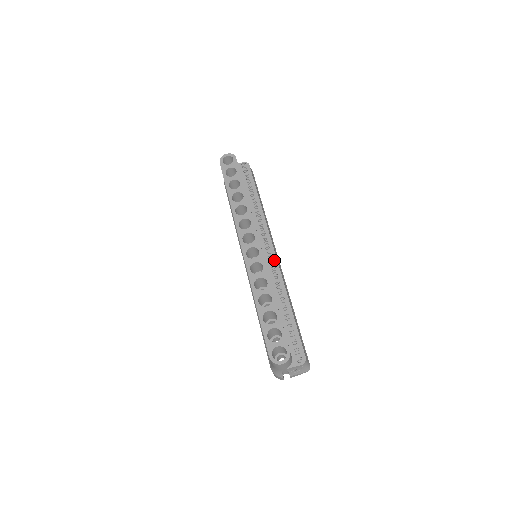
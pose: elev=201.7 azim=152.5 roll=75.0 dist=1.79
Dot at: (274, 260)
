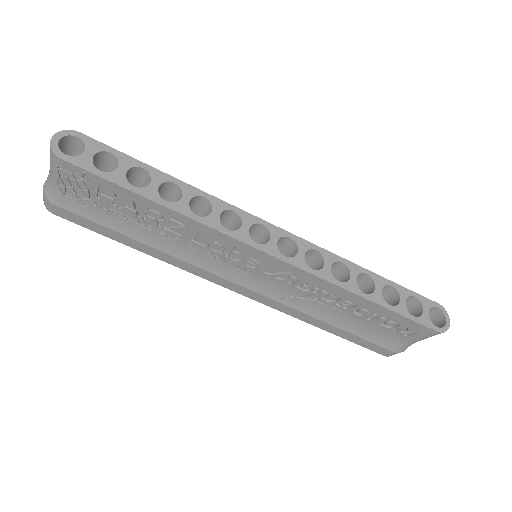
Dot at: occluded
